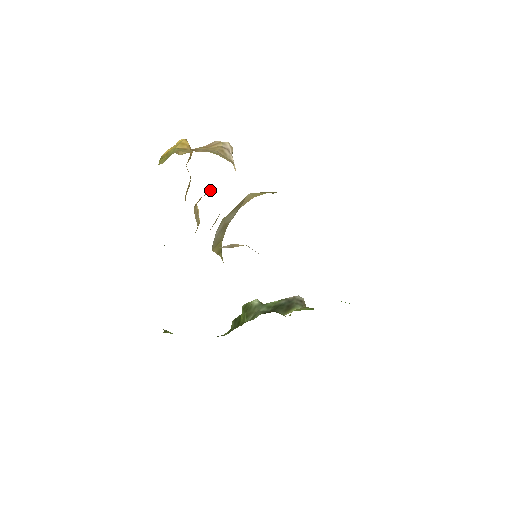
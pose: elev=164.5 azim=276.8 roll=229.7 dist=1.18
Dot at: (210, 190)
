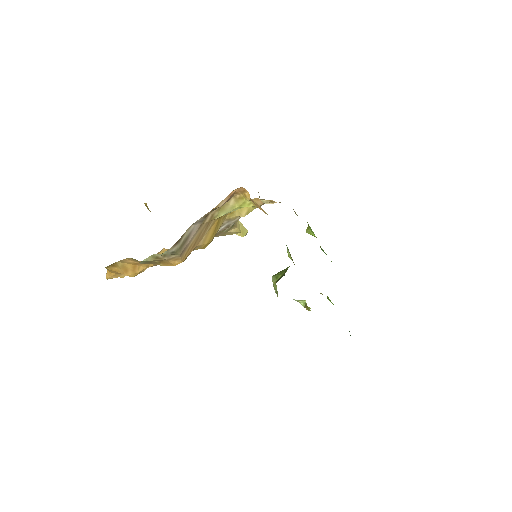
Dot at: occluded
